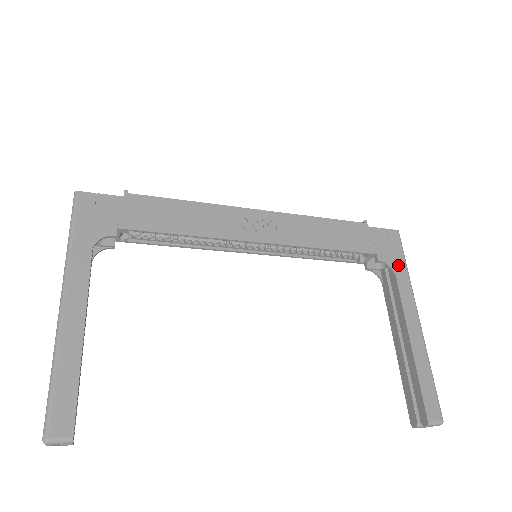
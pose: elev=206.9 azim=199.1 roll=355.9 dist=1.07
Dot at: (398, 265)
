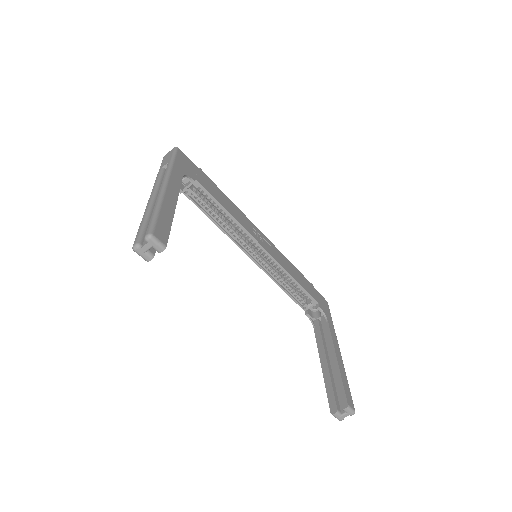
Dot at: (329, 317)
